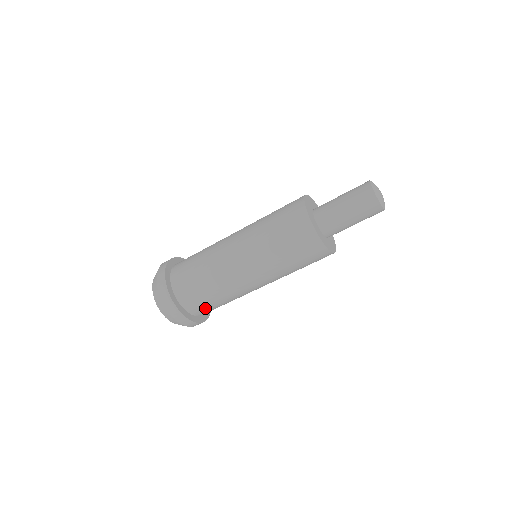
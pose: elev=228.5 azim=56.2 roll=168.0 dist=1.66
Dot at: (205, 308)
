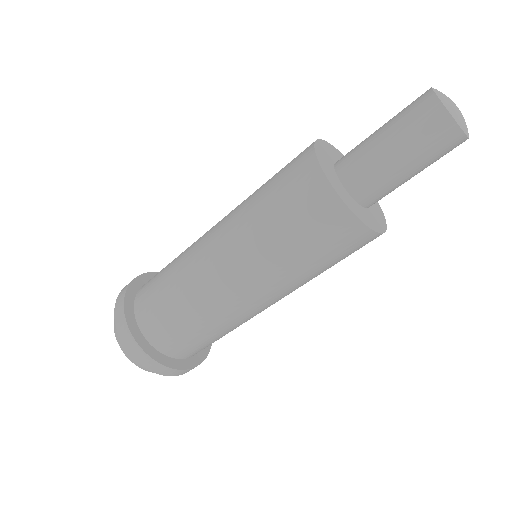
Dot at: occluded
